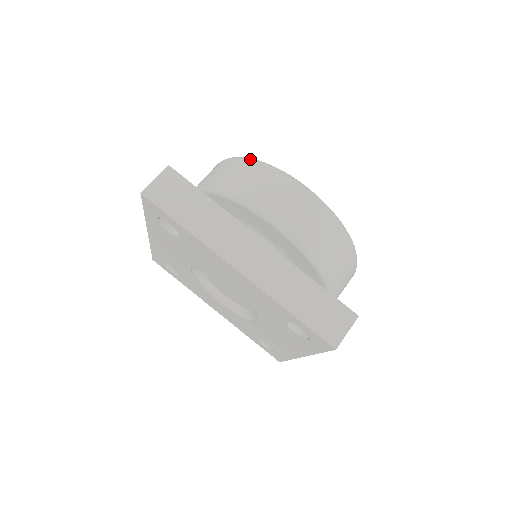
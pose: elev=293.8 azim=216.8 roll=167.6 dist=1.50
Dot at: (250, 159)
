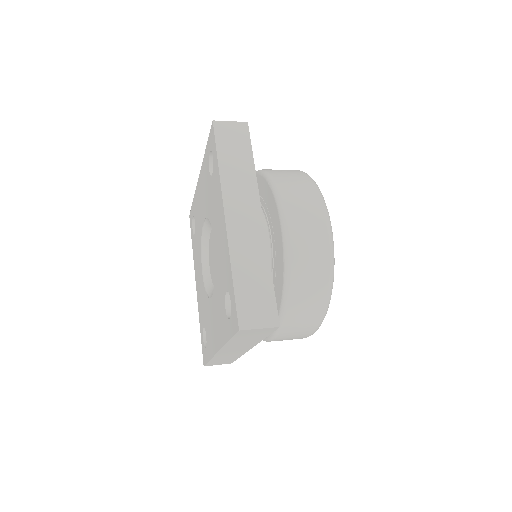
Dot at: occluded
